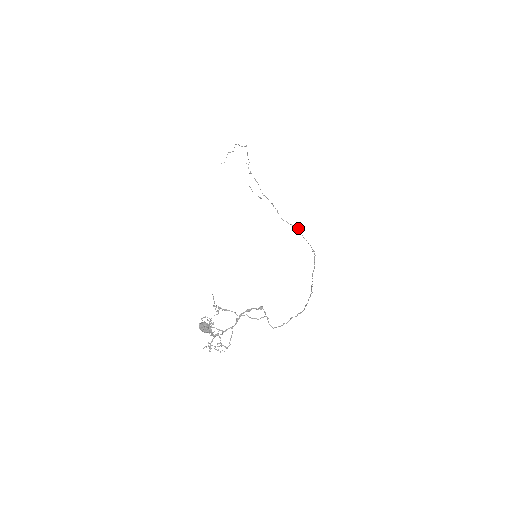
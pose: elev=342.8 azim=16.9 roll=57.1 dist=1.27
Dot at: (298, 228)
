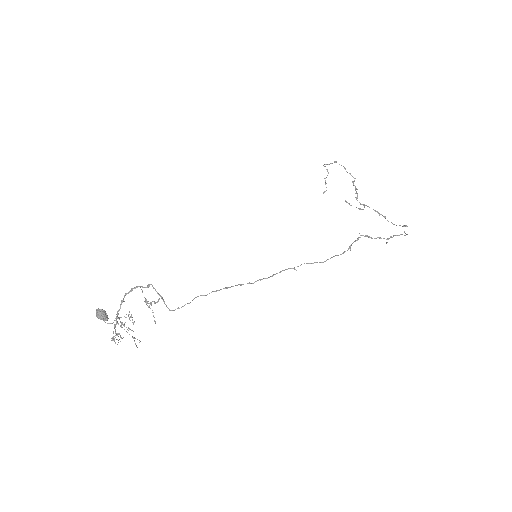
Dot at: occluded
